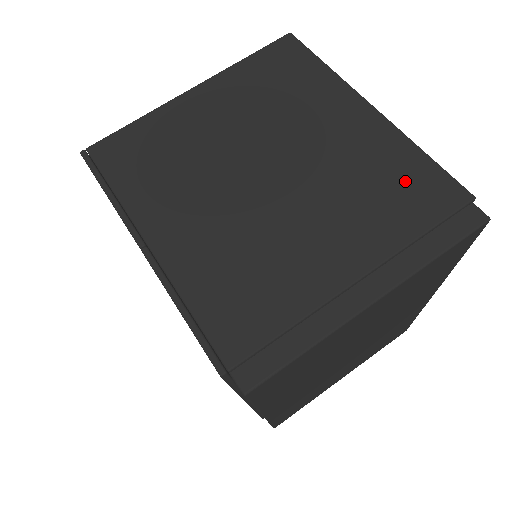
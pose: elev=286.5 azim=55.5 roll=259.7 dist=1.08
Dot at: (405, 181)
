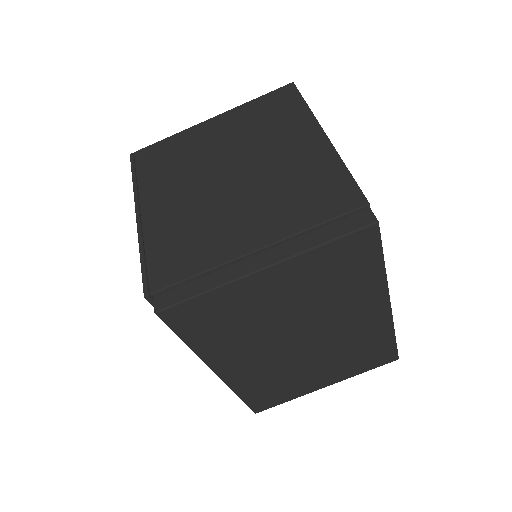
Dot at: (322, 188)
